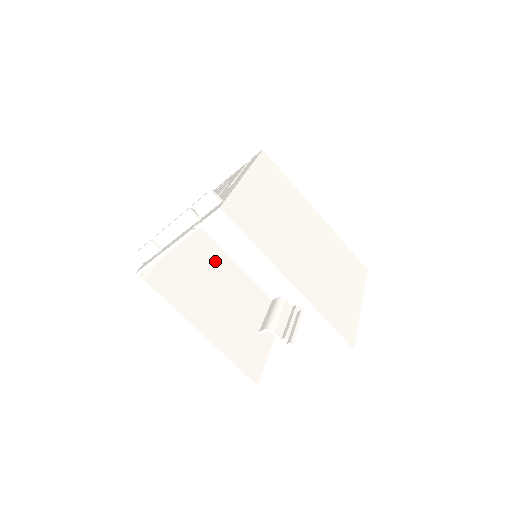
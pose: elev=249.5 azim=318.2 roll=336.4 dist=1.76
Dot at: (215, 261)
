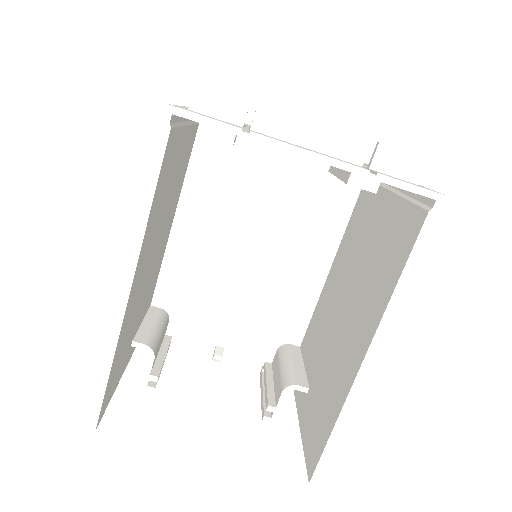
Dot at: (175, 200)
